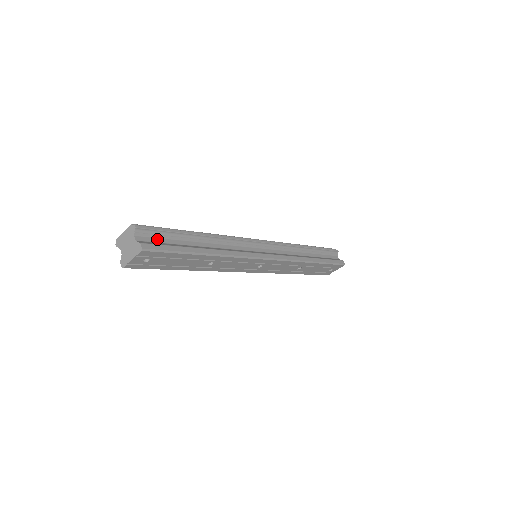
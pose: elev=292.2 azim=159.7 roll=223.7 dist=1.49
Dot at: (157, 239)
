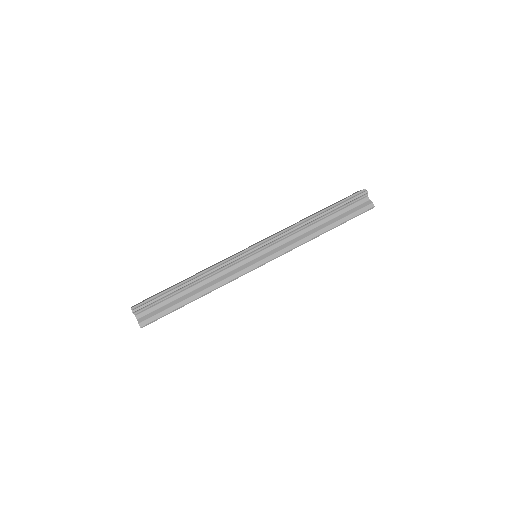
Dot at: (153, 308)
